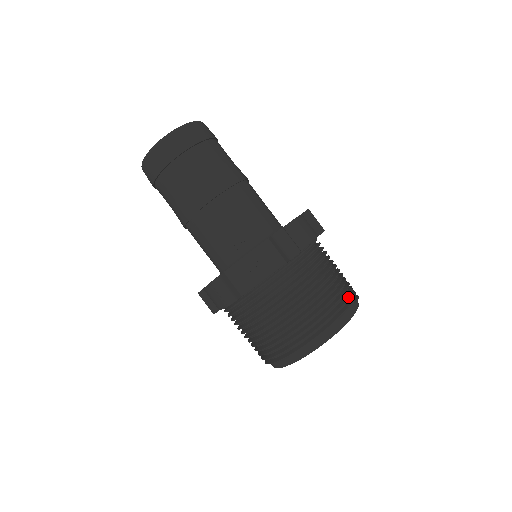
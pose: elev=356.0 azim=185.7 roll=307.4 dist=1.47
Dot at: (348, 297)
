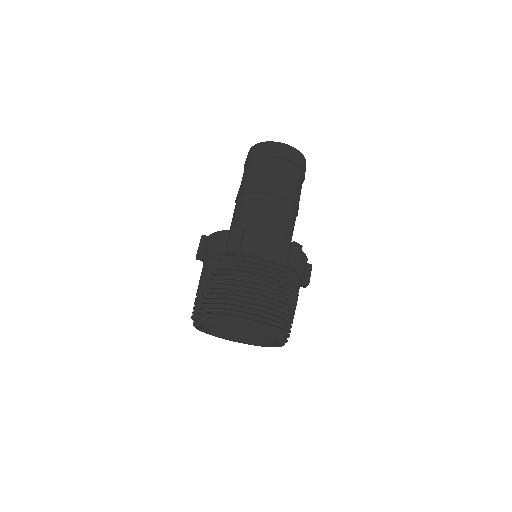
Dot at: occluded
